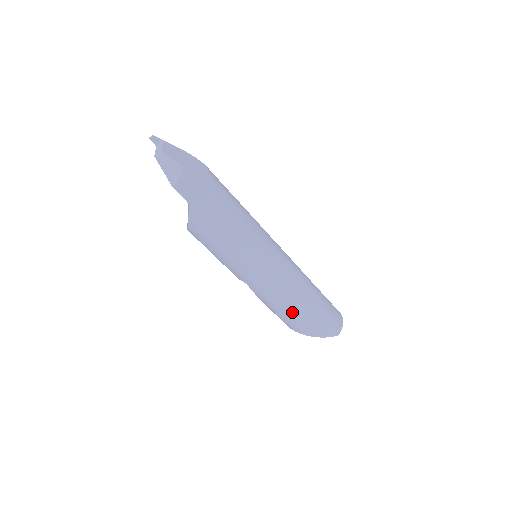
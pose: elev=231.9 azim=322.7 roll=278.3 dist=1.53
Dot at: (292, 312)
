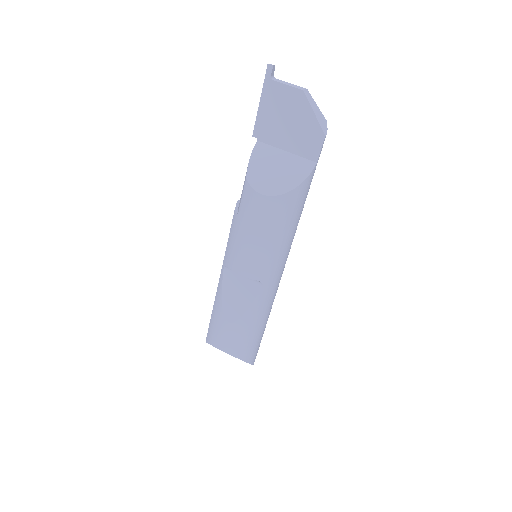
Dot at: (263, 328)
